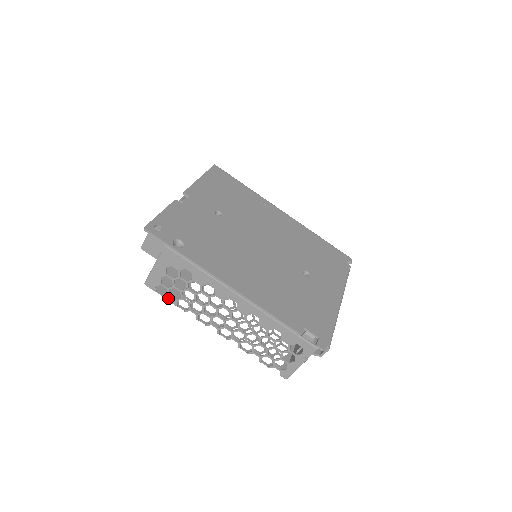
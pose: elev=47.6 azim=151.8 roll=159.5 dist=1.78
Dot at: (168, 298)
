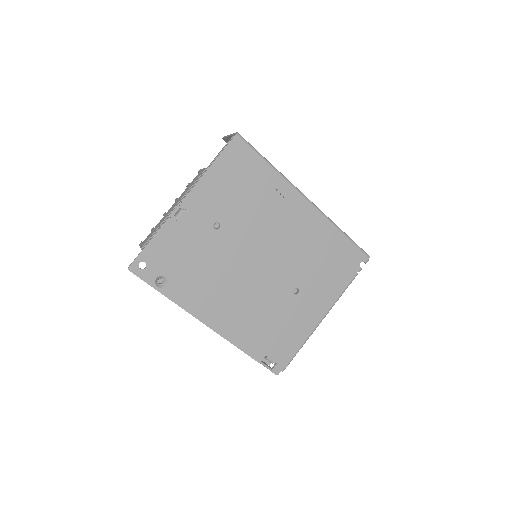
Dot at: occluded
